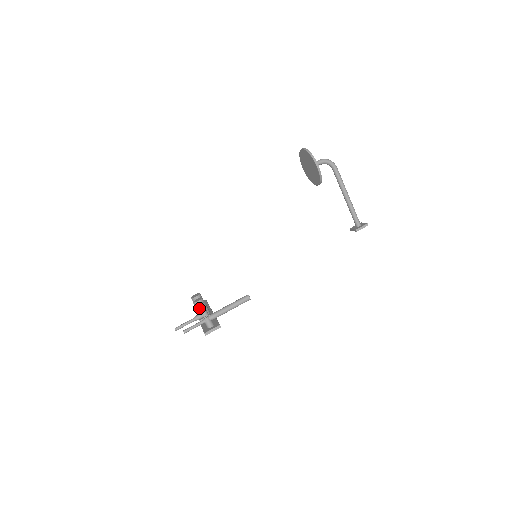
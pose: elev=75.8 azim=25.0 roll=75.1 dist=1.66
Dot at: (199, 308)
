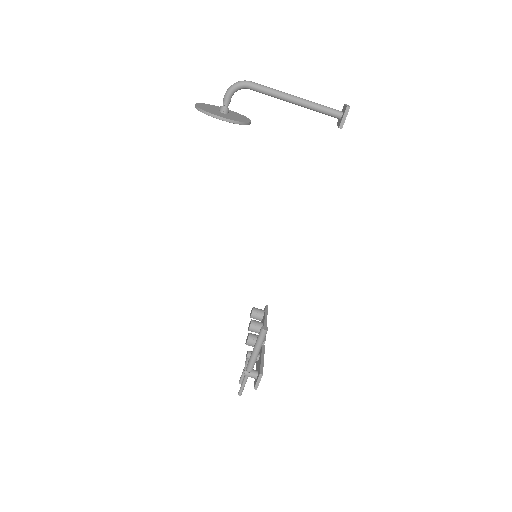
Dot at: (248, 344)
